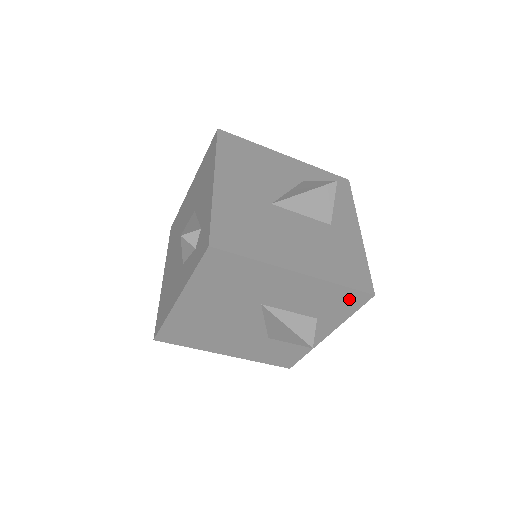
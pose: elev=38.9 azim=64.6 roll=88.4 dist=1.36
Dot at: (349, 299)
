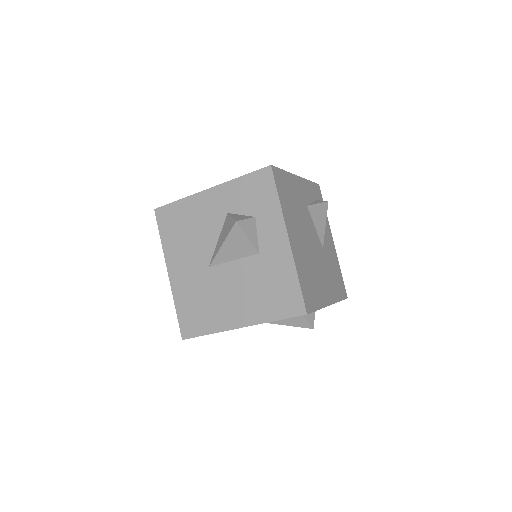
Dot at: occluded
